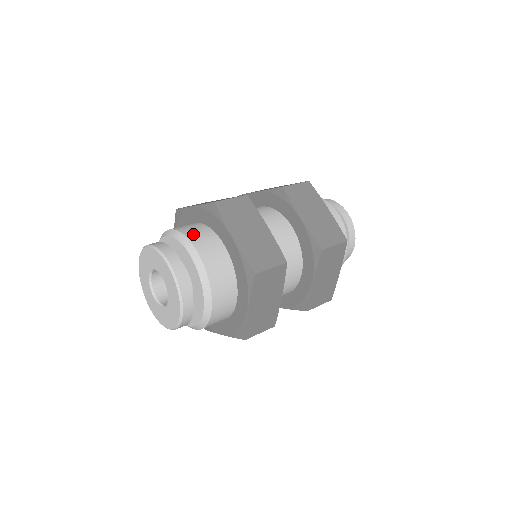
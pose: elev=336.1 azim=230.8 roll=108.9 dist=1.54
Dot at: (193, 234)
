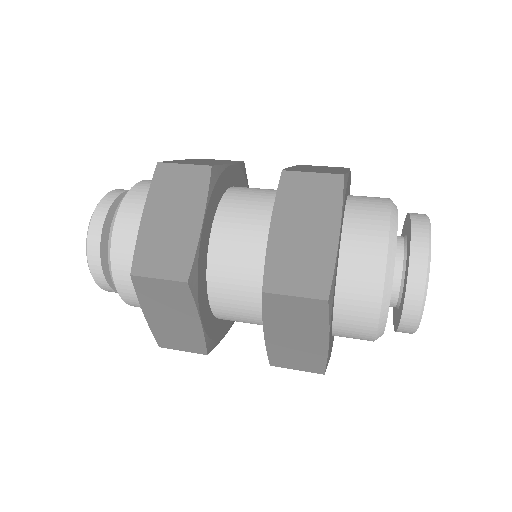
Dot at: (136, 194)
